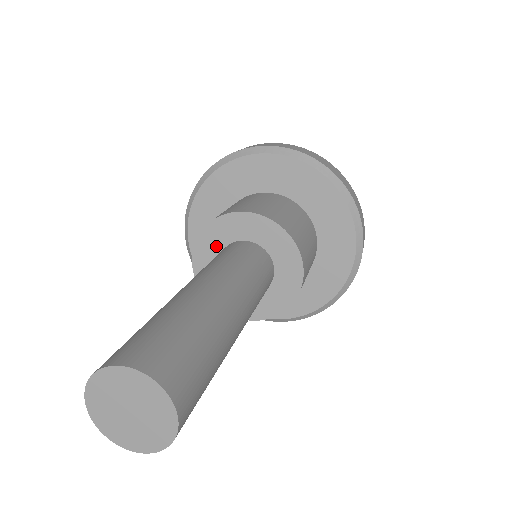
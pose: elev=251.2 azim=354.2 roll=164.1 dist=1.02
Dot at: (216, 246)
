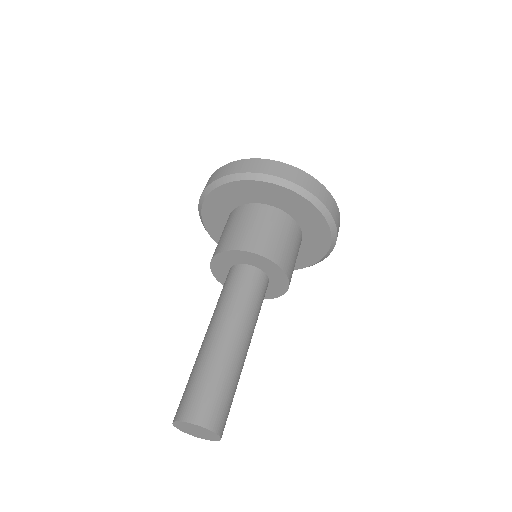
Dot at: (248, 261)
